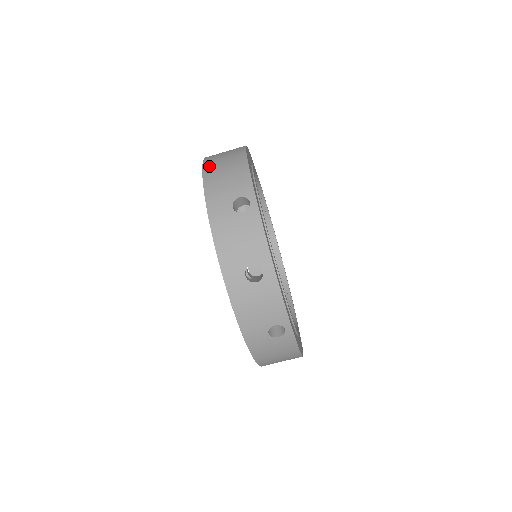
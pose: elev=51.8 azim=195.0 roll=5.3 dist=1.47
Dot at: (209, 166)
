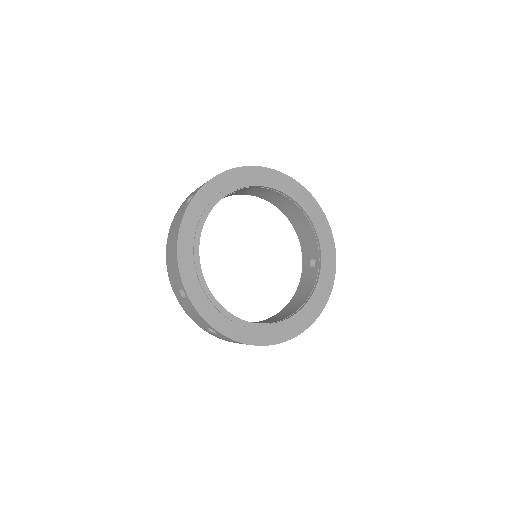
Dot at: (168, 246)
